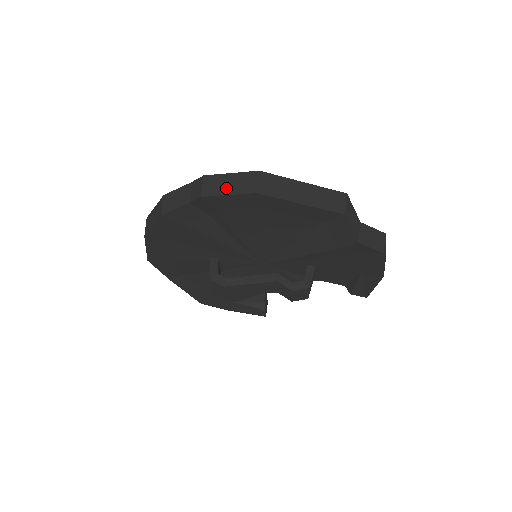
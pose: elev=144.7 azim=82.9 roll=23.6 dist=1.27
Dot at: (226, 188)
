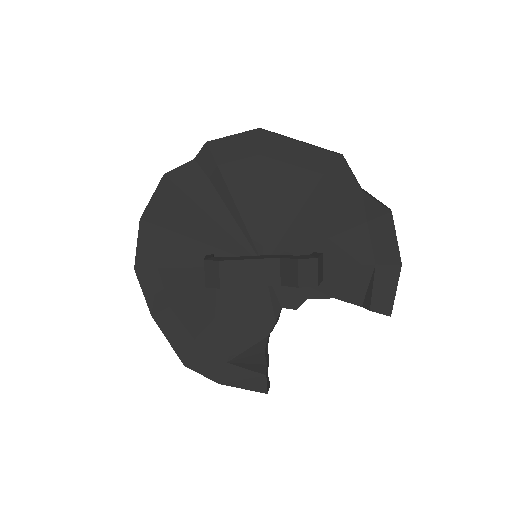
Dot at: (230, 135)
